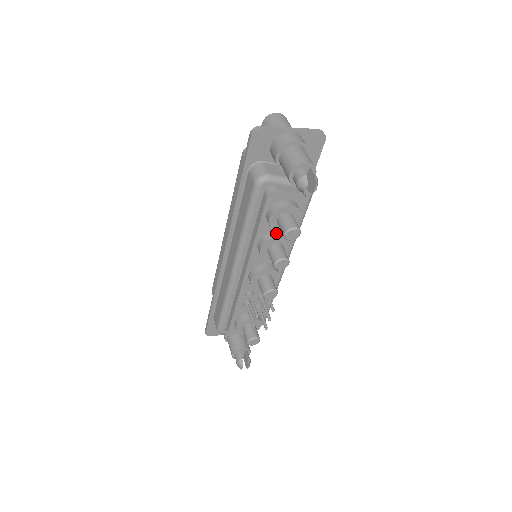
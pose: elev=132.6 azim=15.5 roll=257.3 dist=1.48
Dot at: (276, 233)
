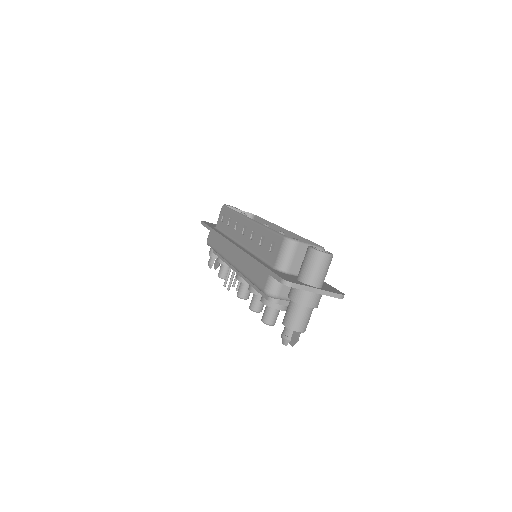
Dot at: occluded
